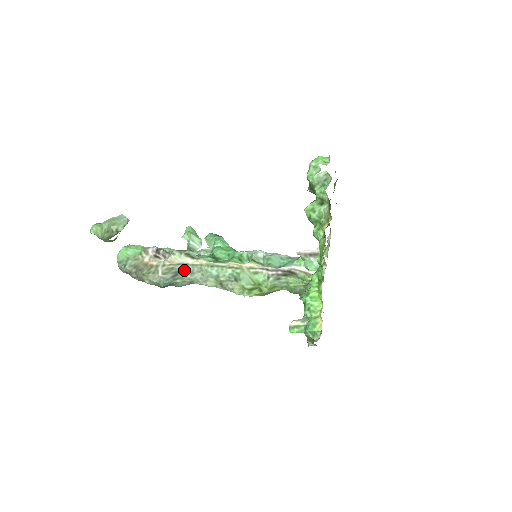
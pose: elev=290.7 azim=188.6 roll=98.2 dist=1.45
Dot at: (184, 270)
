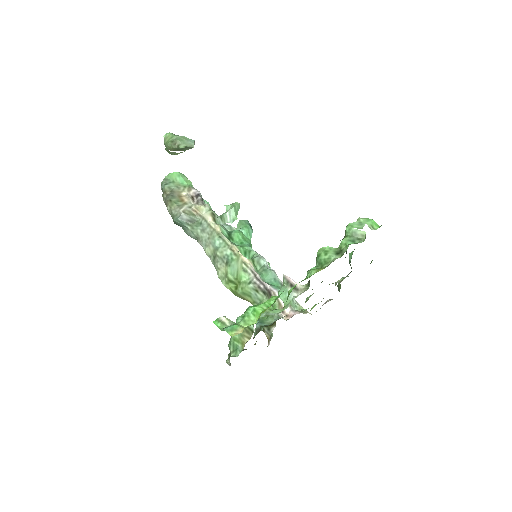
Dot at: (200, 223)
